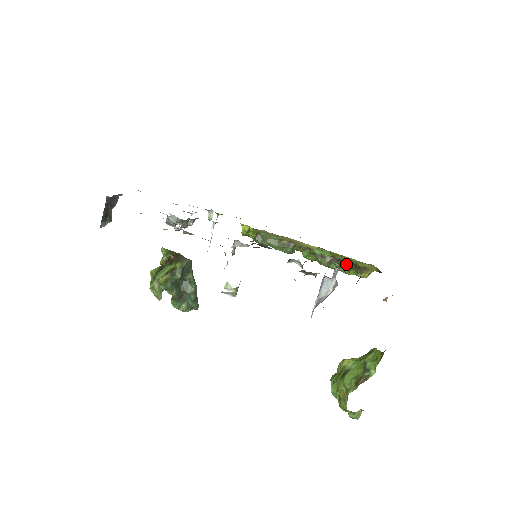
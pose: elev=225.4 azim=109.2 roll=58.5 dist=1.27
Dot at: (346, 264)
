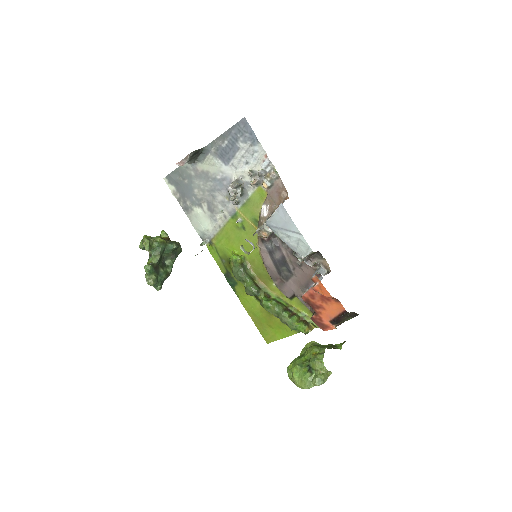
Dot at: (296, 314)
